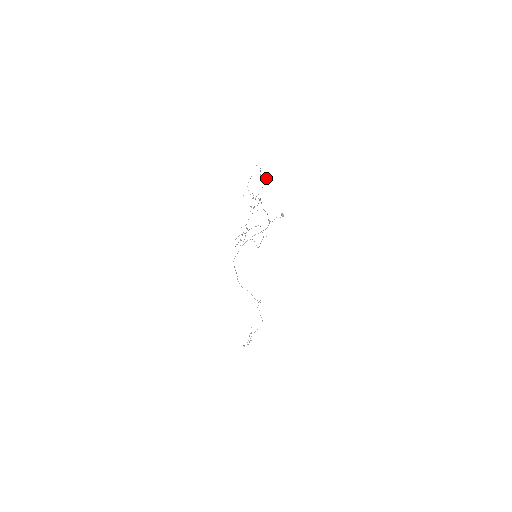
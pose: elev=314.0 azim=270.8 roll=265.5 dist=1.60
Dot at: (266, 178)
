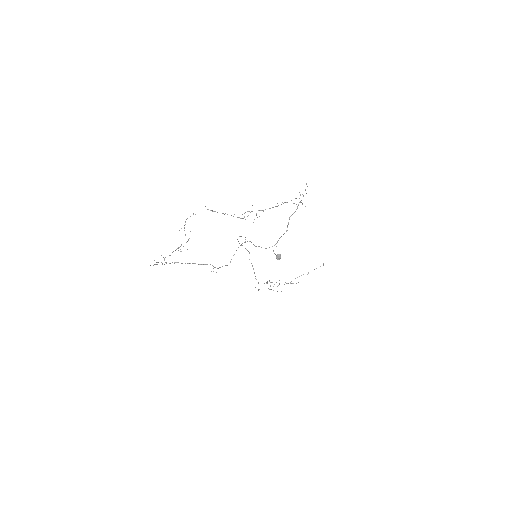
Dot at: (244, 217)
